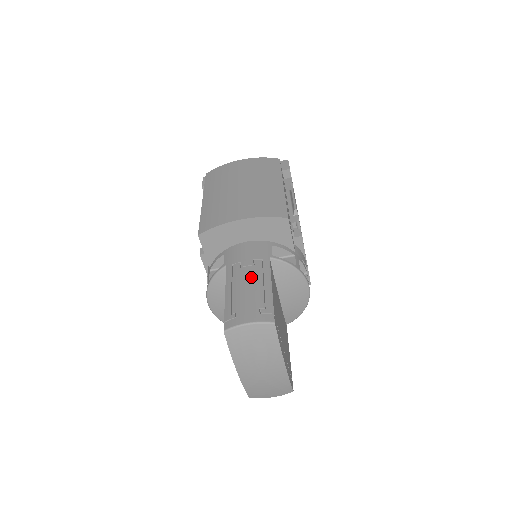
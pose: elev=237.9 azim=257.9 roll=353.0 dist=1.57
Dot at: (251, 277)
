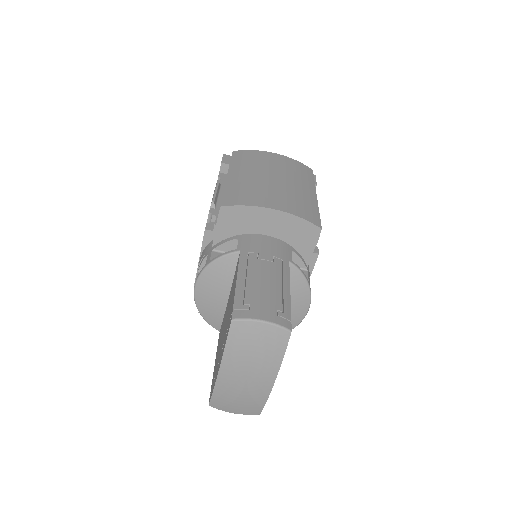
Dot at: (270, 273)
